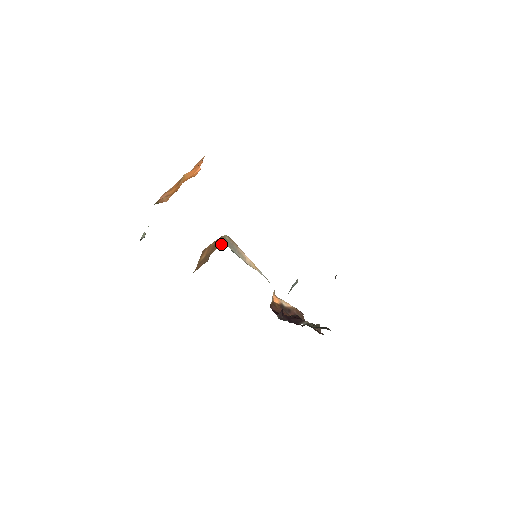
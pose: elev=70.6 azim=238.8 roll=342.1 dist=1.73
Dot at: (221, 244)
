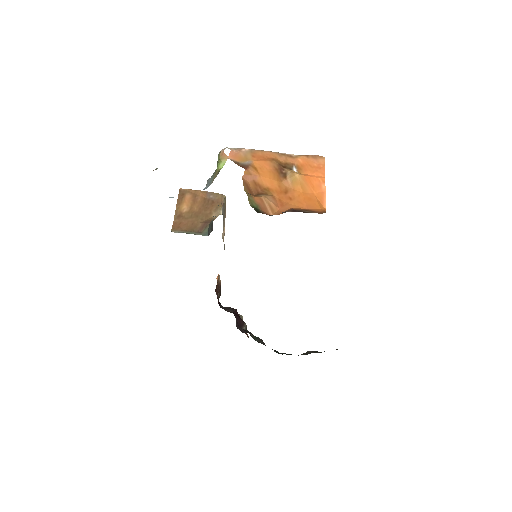
Dot at: (222, 214)
